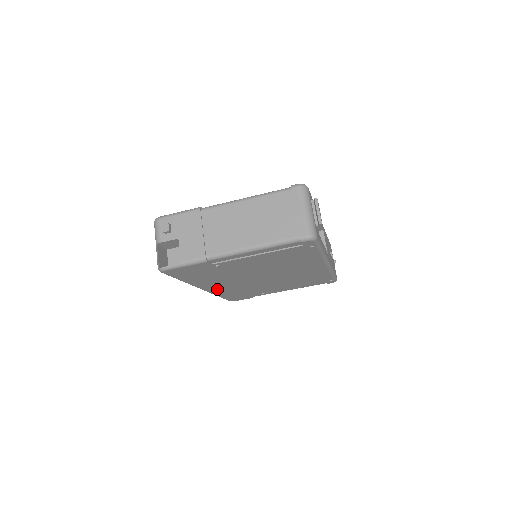
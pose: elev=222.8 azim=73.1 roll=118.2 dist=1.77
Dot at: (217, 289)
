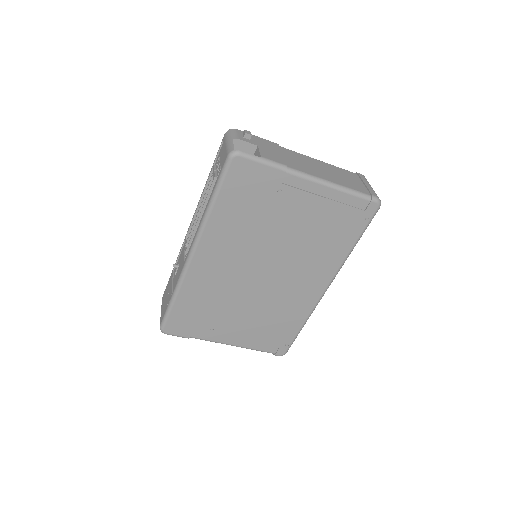
Dot at: (202, 268)
